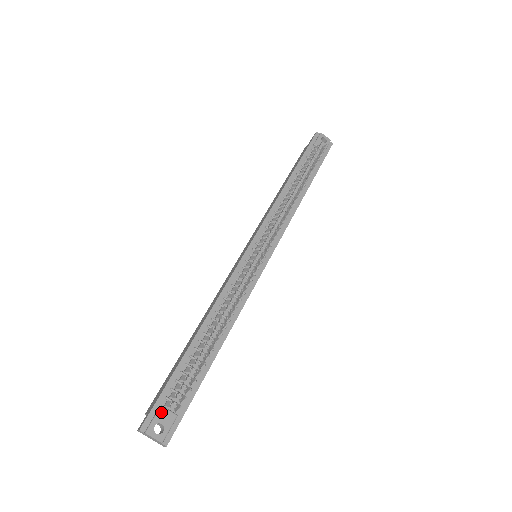
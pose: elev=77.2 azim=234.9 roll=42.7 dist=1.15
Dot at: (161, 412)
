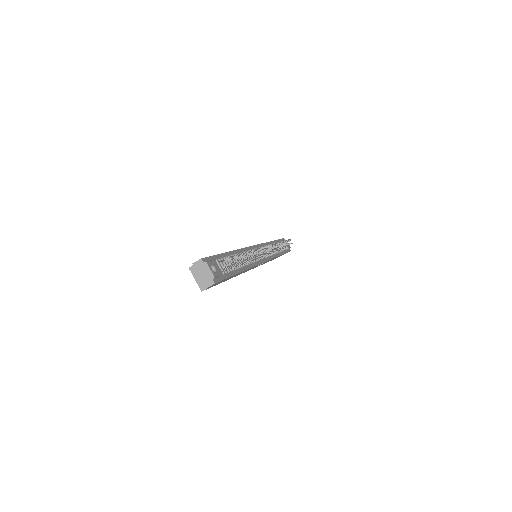
Dot at: (215, 262)
